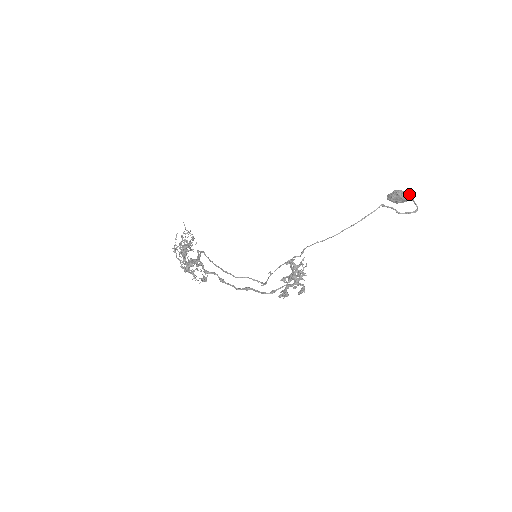
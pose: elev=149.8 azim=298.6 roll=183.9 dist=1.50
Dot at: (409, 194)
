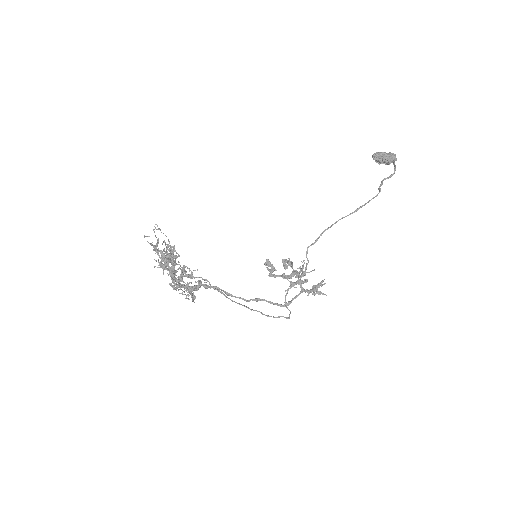
Dot at: occluded
